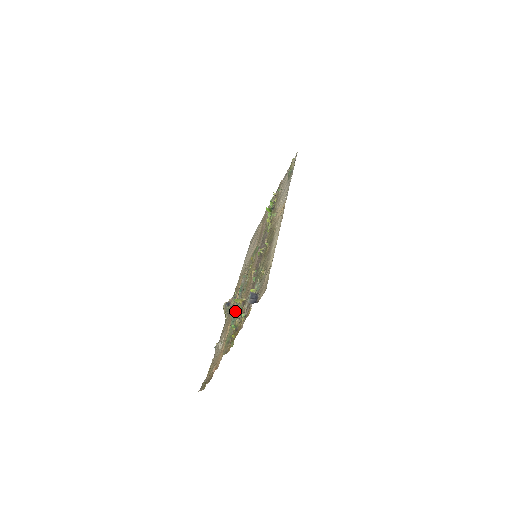
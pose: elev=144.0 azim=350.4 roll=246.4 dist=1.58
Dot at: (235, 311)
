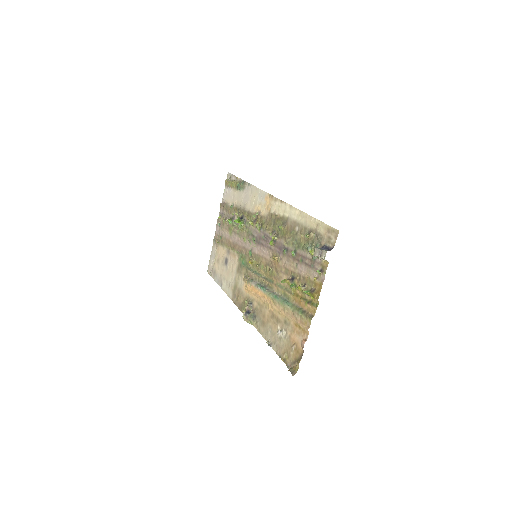
Dot at: (278, 297)
